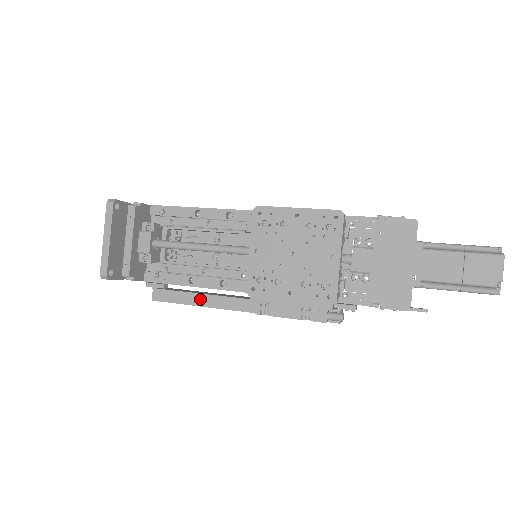
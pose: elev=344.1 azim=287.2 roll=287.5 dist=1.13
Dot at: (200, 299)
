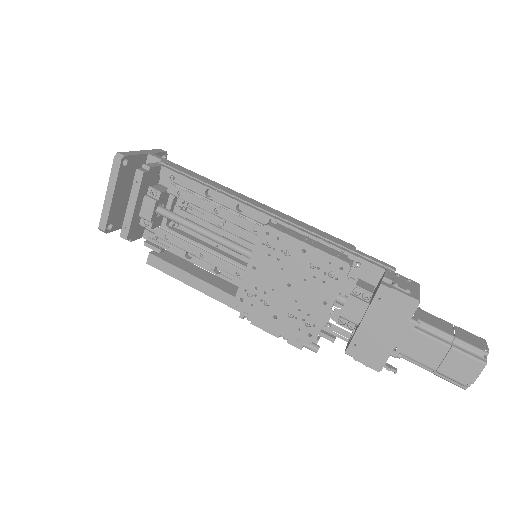
Dot at: (192, 280)
